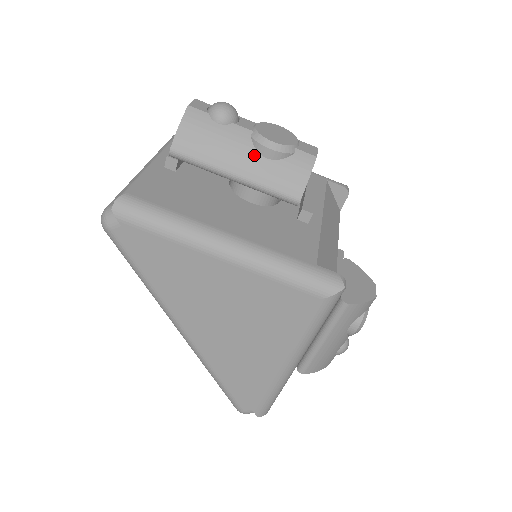
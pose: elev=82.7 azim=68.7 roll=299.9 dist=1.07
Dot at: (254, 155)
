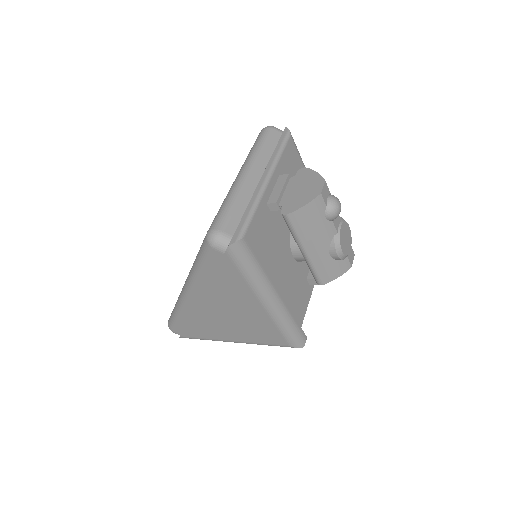
Dot at: (326, 249)
